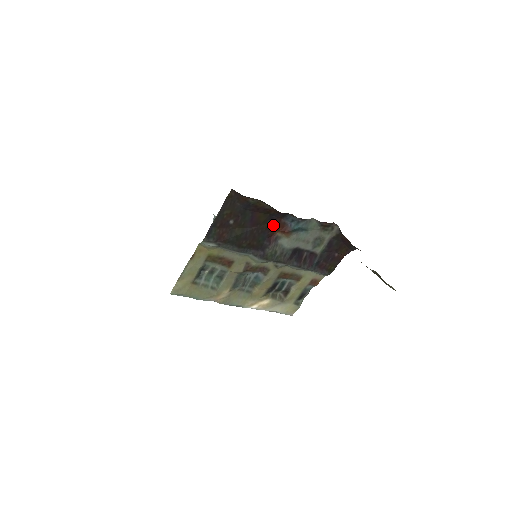
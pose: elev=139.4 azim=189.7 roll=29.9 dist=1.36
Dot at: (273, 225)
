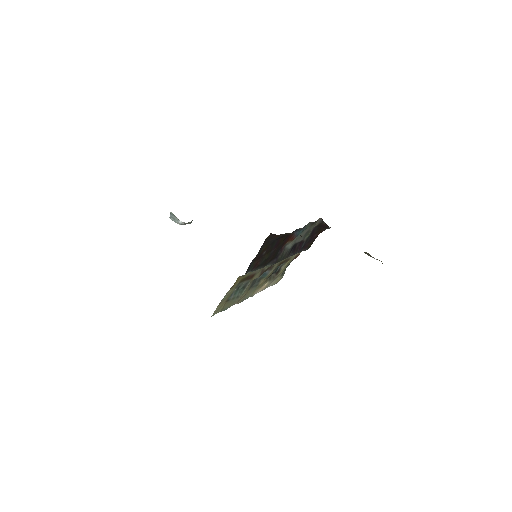
Dot at: (286, 239)
